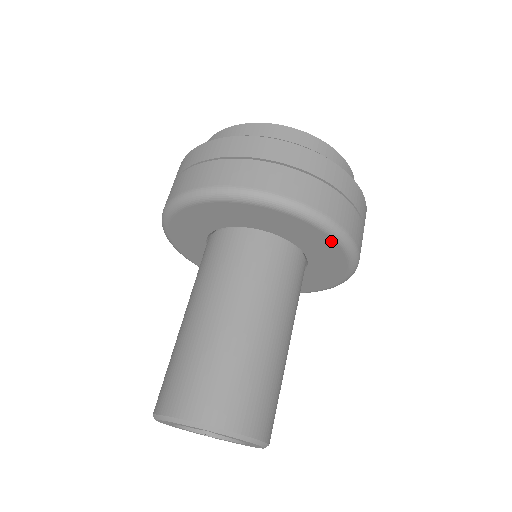
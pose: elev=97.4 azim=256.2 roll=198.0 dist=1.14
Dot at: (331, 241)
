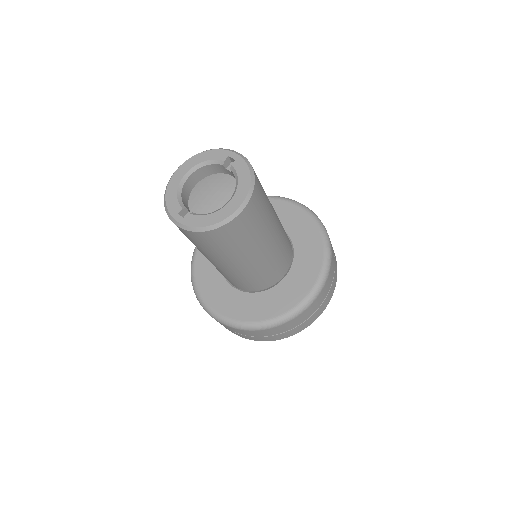
Dot at: (320, 244)
